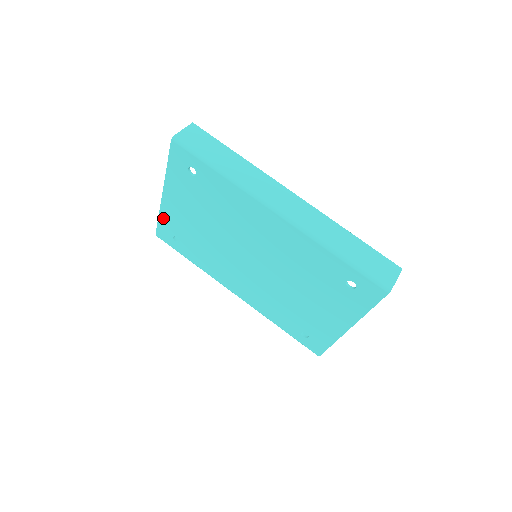
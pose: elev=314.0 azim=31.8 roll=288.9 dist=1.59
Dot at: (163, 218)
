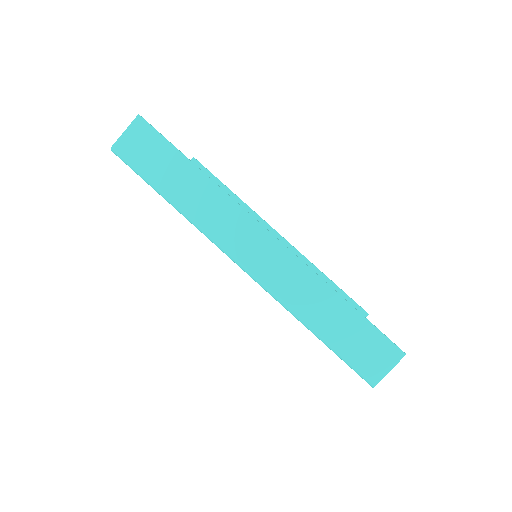
Dot at: occluded
